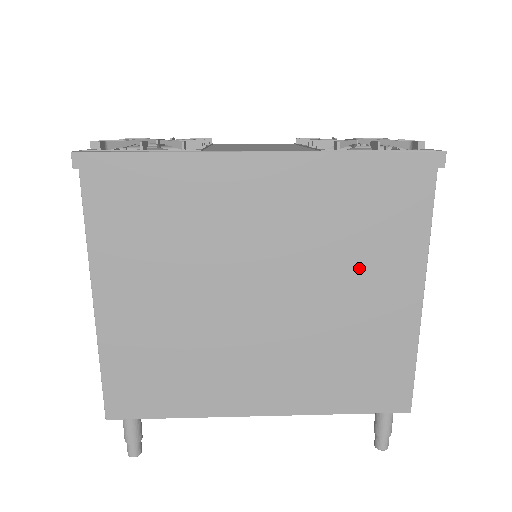
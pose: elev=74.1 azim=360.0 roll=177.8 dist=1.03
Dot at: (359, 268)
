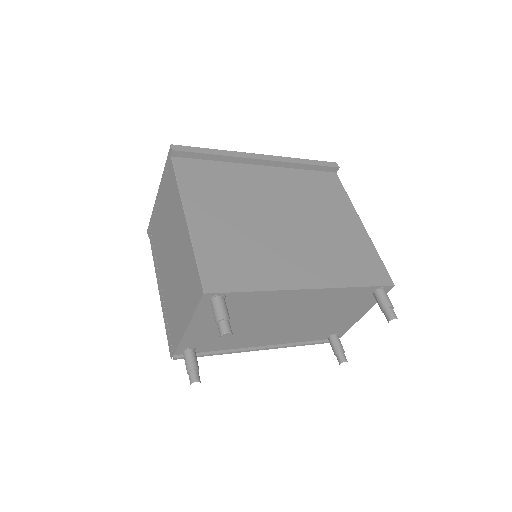
Dot at: (325, 208)
